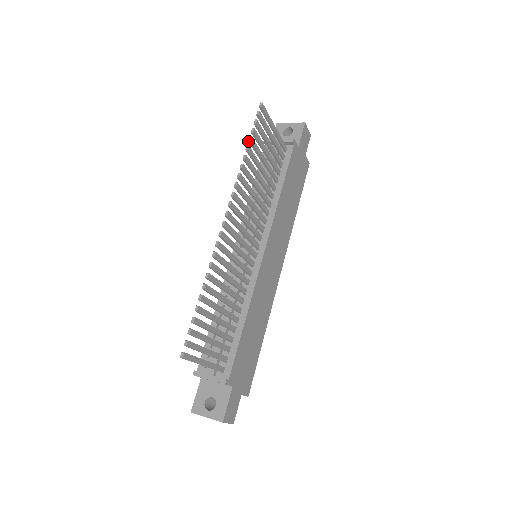
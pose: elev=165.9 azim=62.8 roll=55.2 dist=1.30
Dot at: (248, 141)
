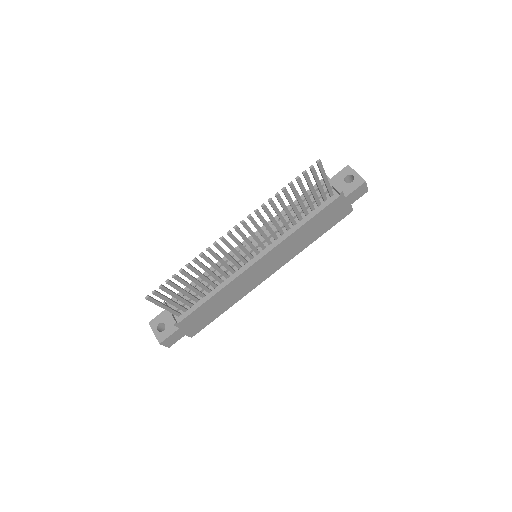
Dot at: (288, 184)
